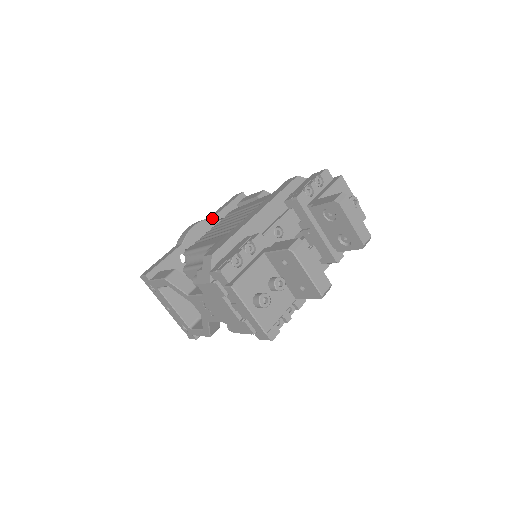
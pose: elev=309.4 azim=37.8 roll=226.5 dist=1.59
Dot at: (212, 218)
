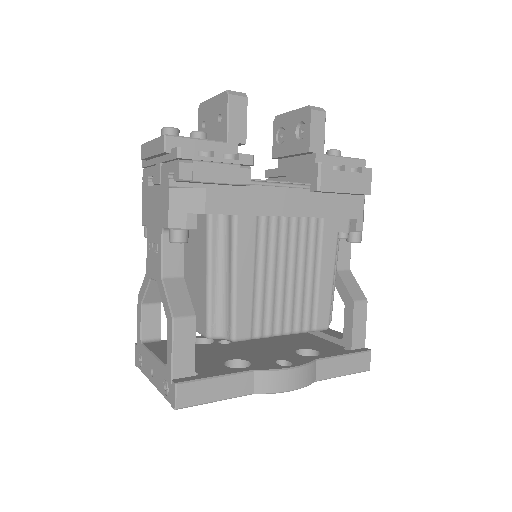
Dot at: occluded
